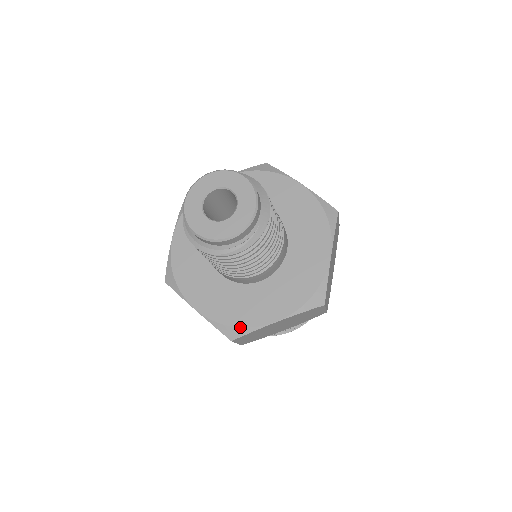
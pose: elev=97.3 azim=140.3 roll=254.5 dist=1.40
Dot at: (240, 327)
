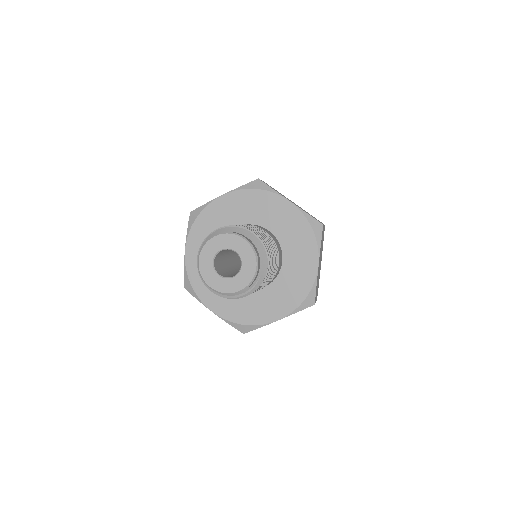
Dot at: (250, 325)
